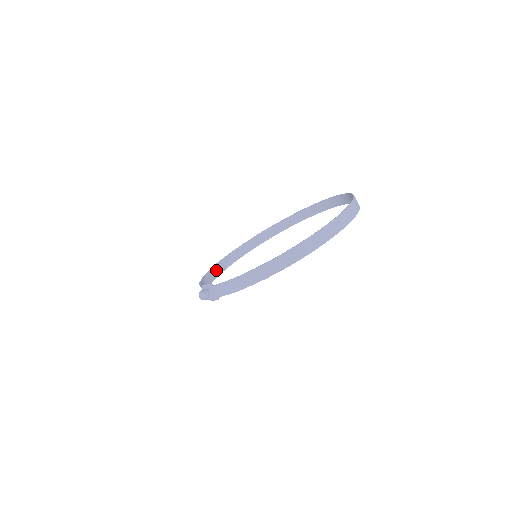
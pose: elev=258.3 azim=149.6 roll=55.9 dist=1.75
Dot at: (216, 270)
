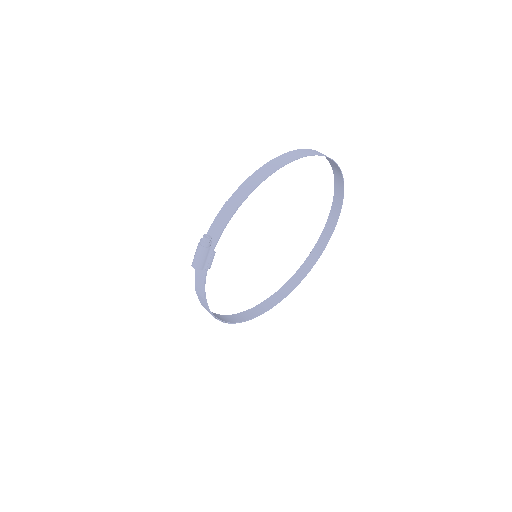
Dot at: (220, 317)
